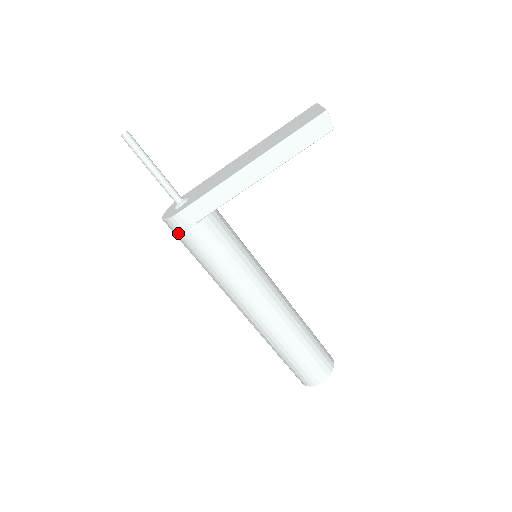
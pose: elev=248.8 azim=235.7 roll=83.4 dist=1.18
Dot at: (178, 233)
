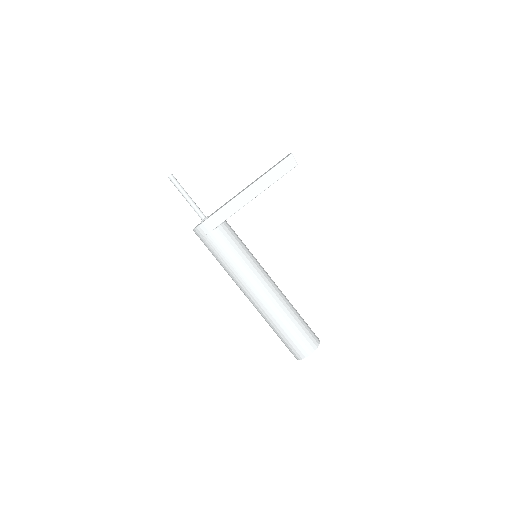
Dot at: (202, 238)
